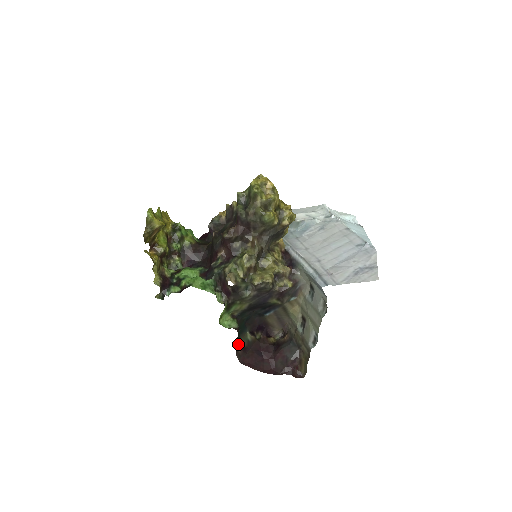
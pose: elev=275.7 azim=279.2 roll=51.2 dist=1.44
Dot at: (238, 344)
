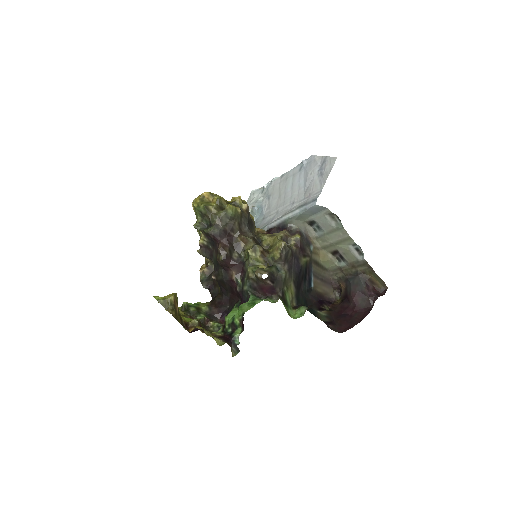
Dot at: occluded
